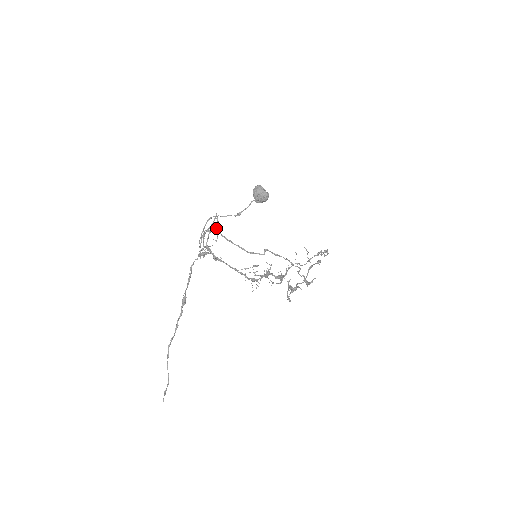
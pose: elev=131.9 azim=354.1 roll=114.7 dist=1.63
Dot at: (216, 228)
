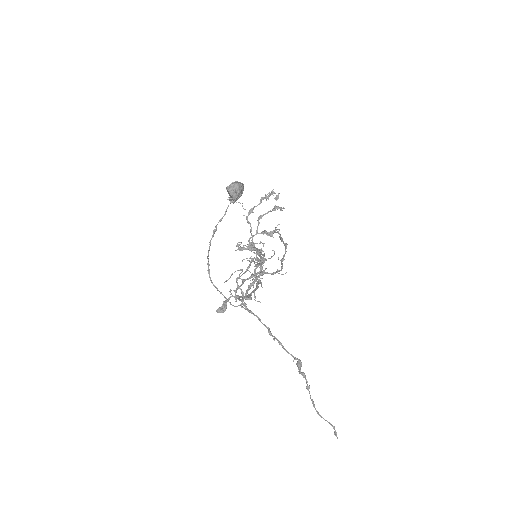
Dot at: (259, 273)
